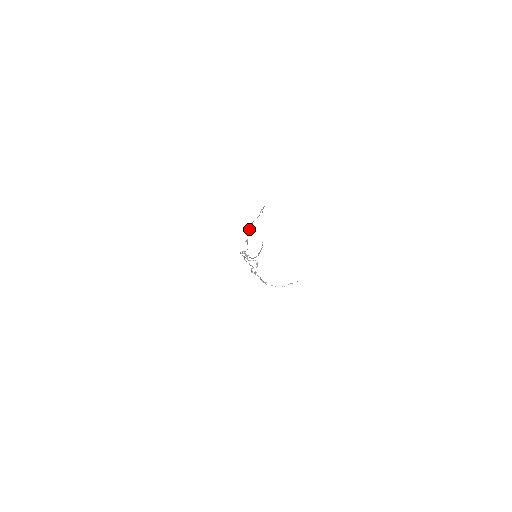
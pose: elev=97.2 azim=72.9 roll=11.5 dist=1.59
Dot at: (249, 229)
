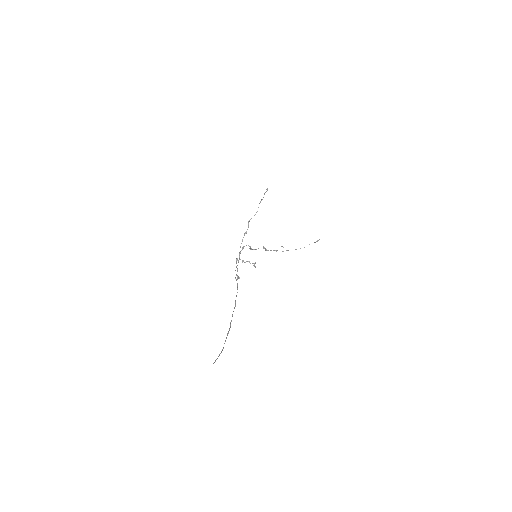
Dot at: occluded
